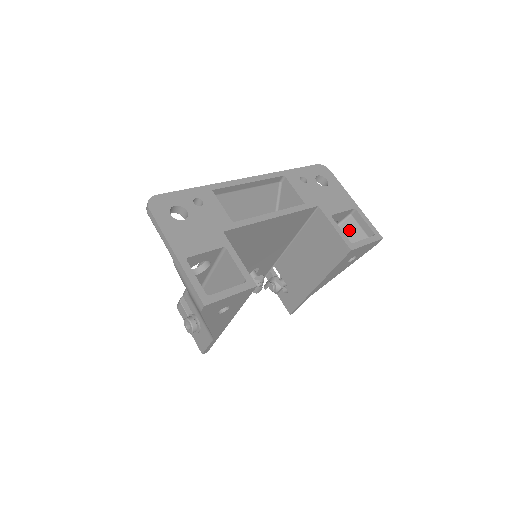
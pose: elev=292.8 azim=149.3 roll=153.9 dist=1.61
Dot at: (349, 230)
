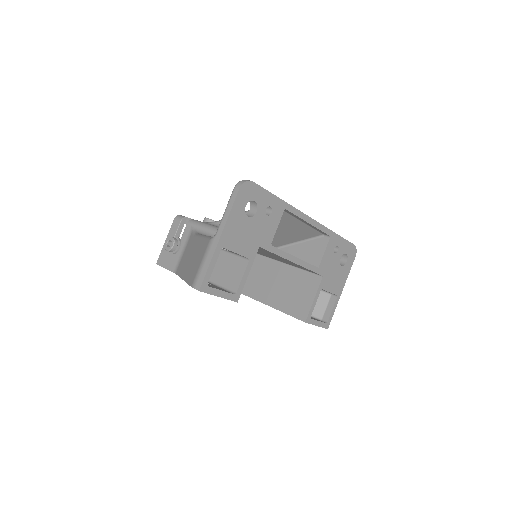
Dot at: (319, 300)
